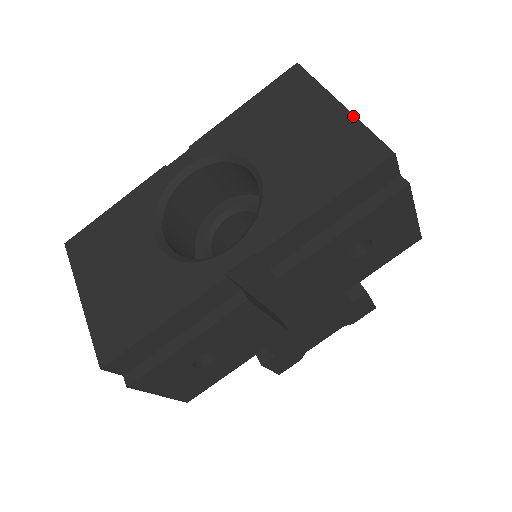
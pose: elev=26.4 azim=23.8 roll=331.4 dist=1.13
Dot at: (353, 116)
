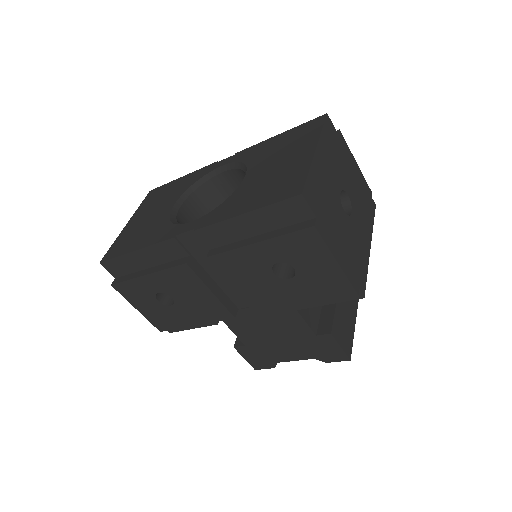
Dot at: (311, 160)
